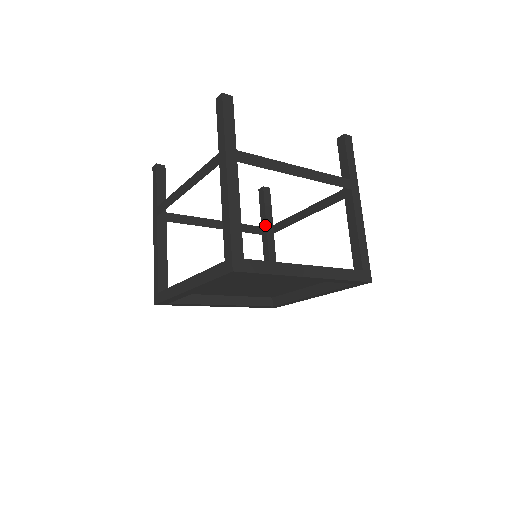
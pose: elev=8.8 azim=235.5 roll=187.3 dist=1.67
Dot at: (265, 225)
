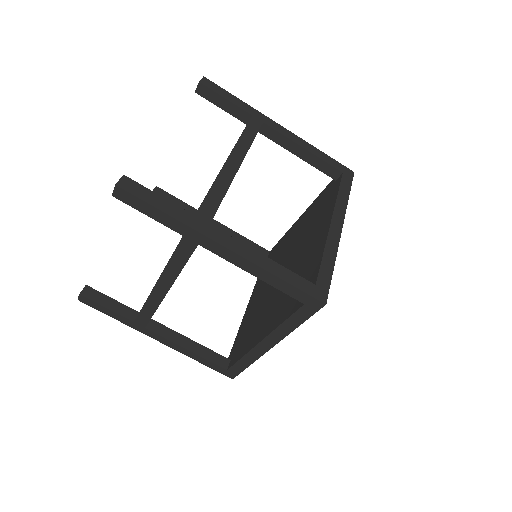
Dot at: occluded
